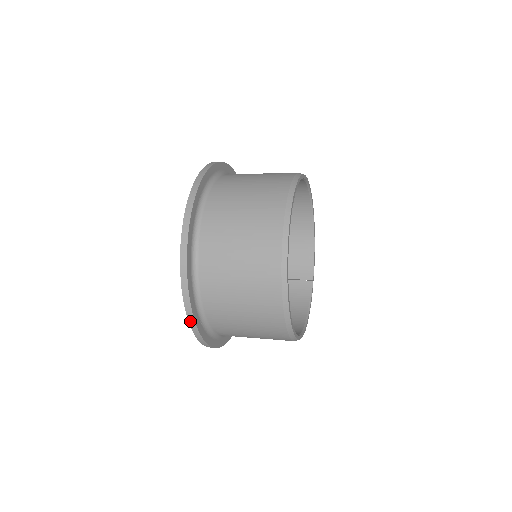
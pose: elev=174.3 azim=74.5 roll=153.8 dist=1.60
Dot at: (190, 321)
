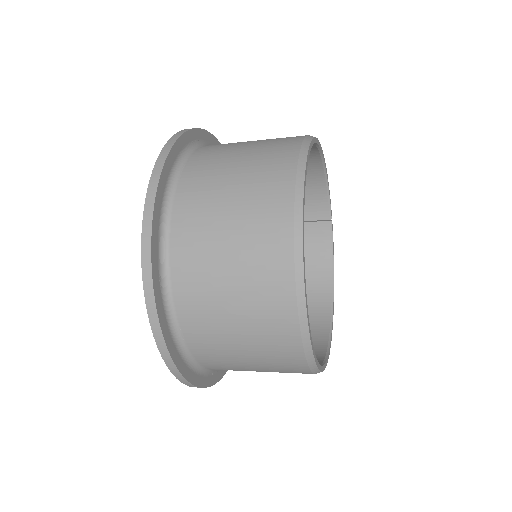
Dot at: occluded
